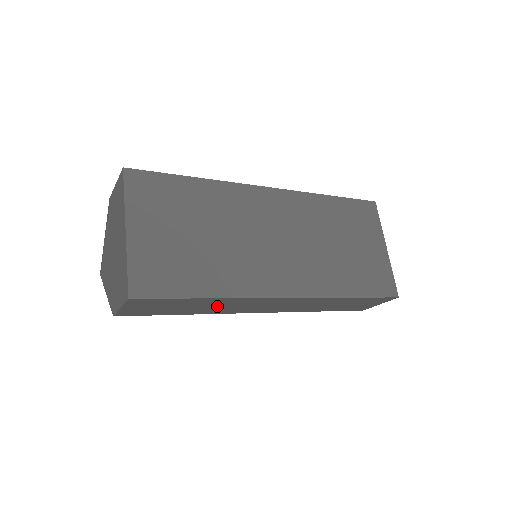
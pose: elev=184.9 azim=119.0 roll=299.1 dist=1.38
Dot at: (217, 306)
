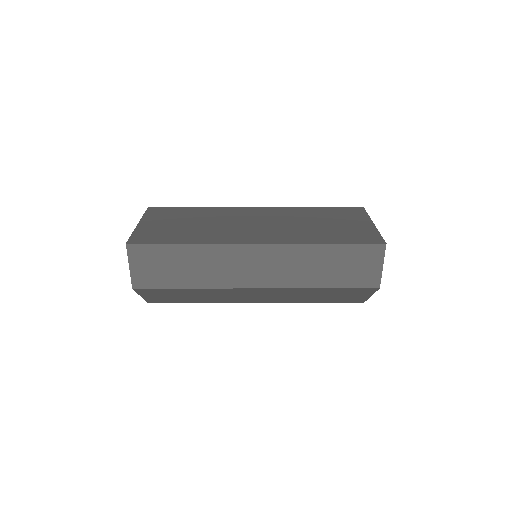
Dot at: (205, 266)
